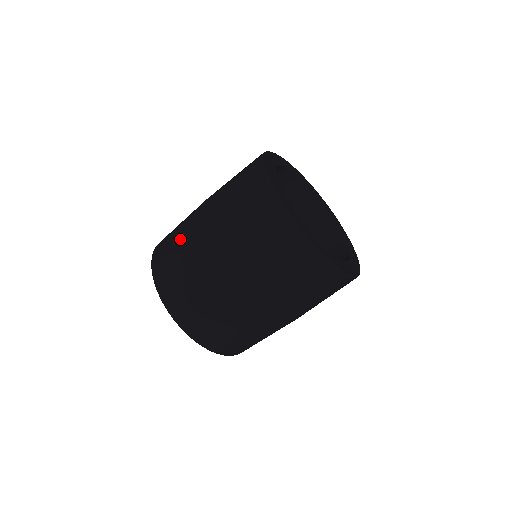
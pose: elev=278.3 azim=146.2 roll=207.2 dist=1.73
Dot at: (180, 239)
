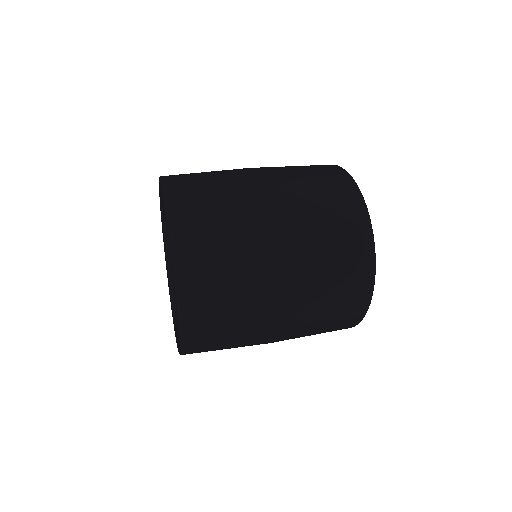
Dot at: occluded
